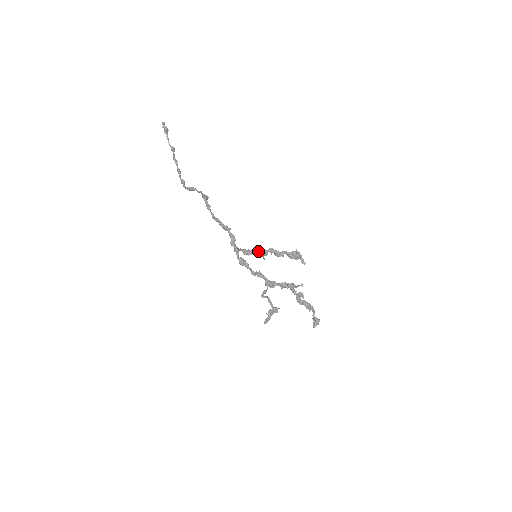
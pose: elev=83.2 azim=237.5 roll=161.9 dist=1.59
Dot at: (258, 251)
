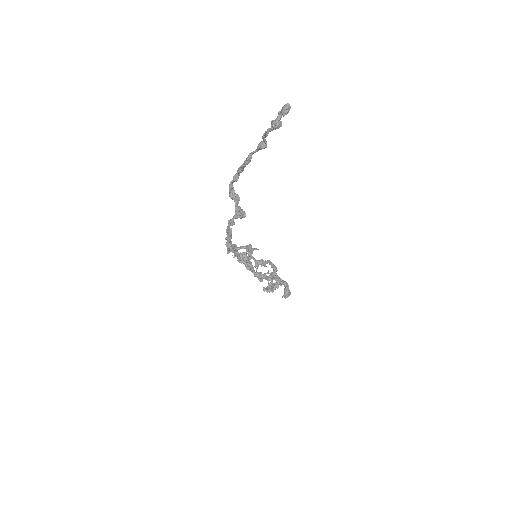
Dot at: (257, 261)
